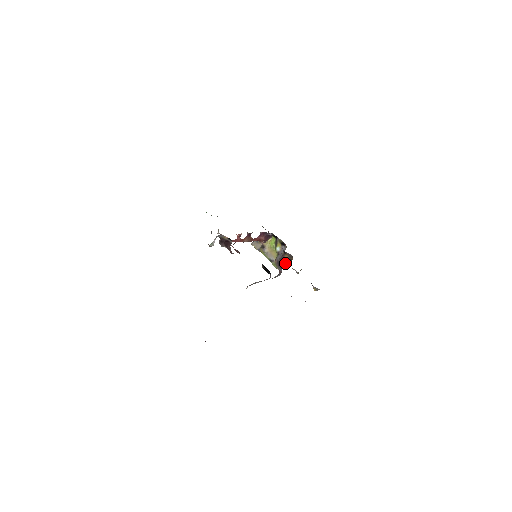
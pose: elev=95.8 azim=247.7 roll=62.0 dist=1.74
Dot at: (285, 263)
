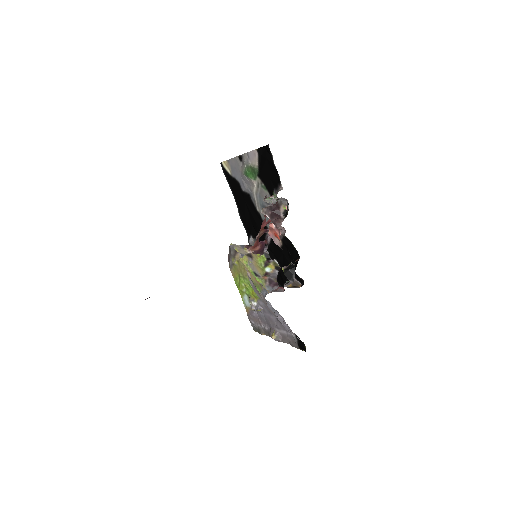
Dot at: (286, 285)
